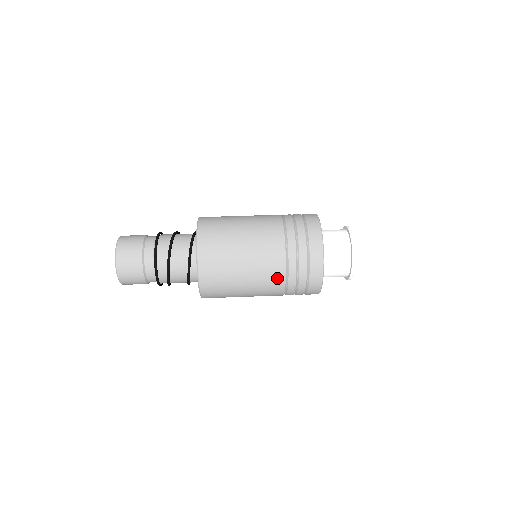
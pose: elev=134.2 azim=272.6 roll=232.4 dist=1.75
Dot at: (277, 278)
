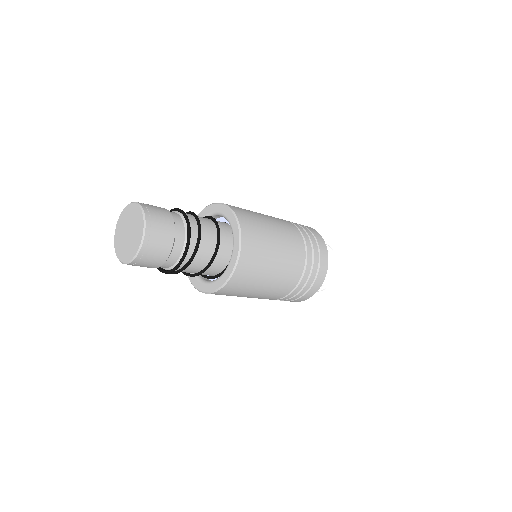
Dot at: (294, 231)
